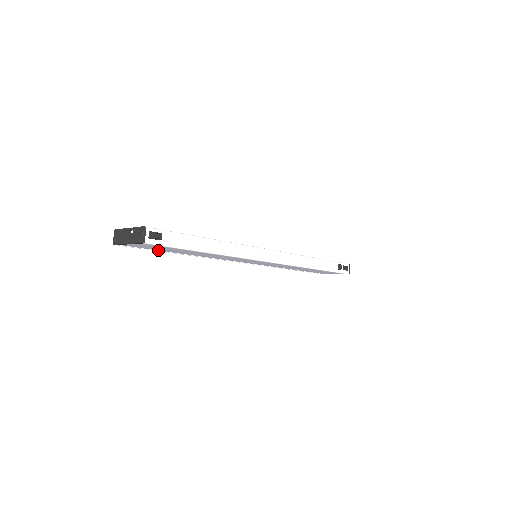
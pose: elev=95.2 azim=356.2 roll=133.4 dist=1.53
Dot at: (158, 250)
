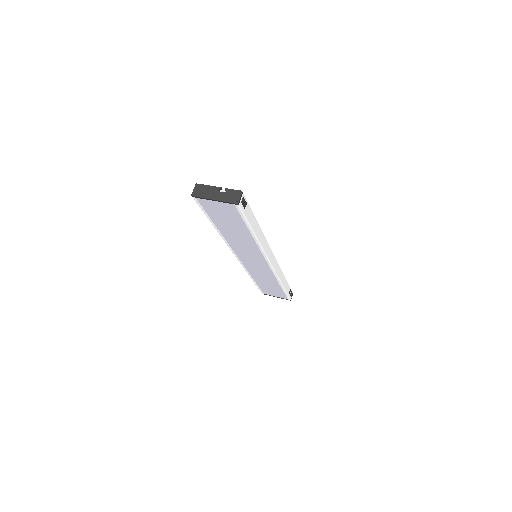
Dot at: (210, 217)
